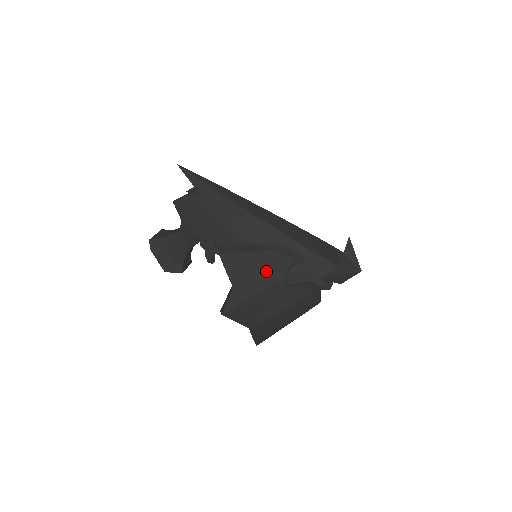
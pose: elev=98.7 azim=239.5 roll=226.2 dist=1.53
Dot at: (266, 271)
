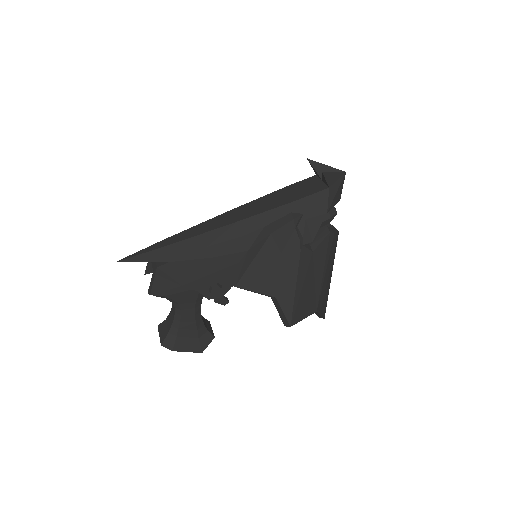
Dot at: (284, 255)
